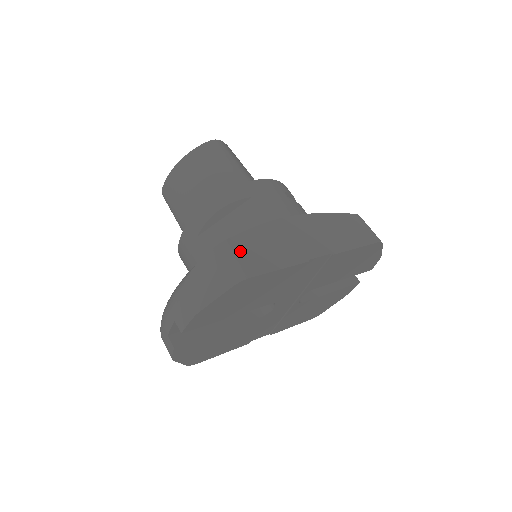
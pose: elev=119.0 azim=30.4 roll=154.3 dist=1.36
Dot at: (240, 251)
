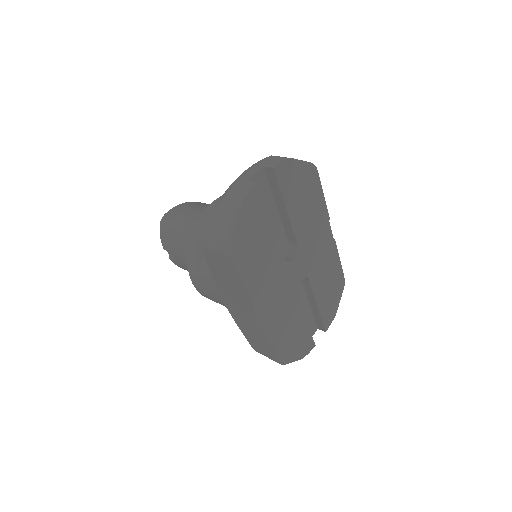
Dot at: occluded
